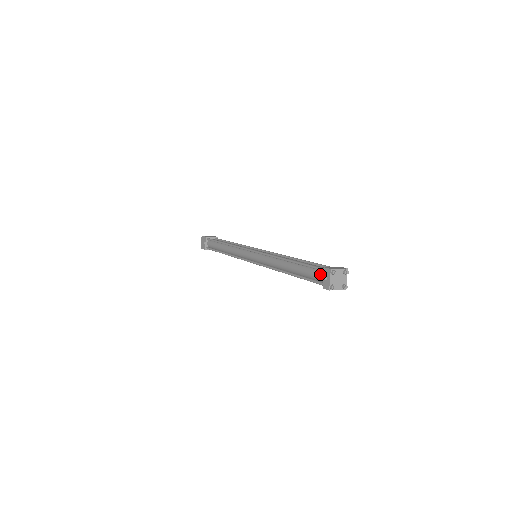
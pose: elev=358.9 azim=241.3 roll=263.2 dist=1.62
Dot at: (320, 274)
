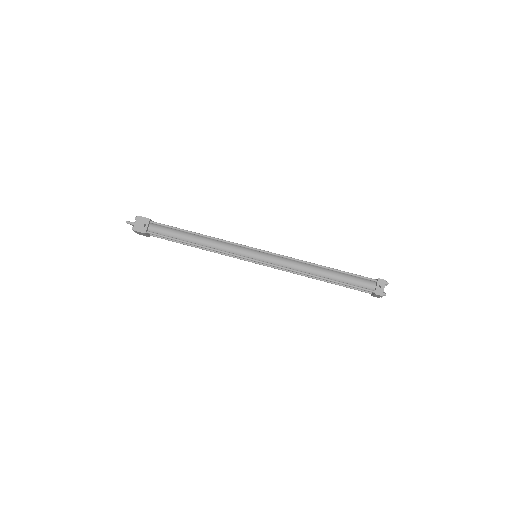
Dot at: (369, 283)
